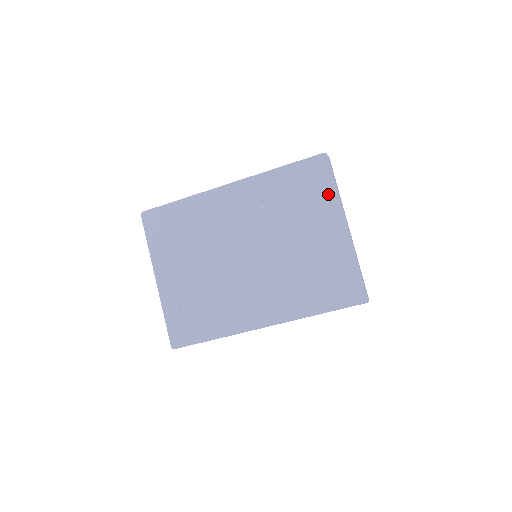
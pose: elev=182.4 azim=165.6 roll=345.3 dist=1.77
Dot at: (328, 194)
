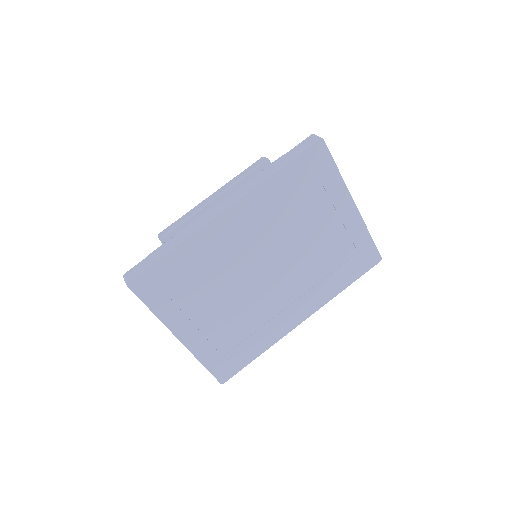
Dot at: (333, 181)
